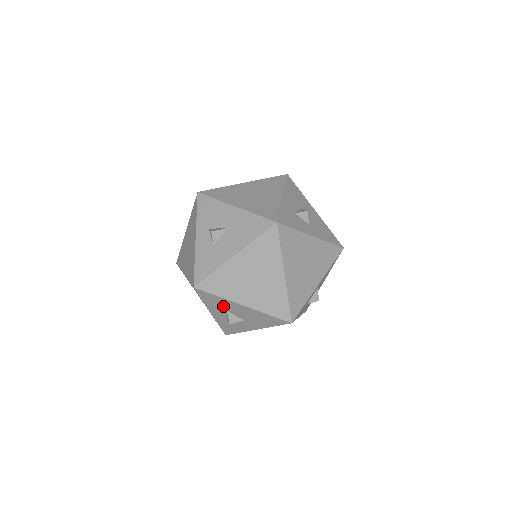
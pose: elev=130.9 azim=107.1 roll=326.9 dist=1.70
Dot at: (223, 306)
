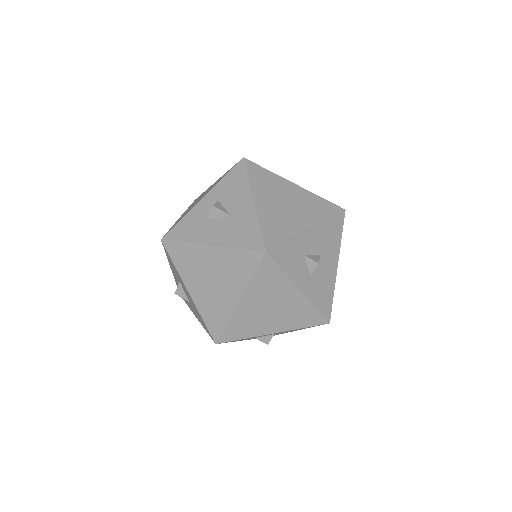
Dot at: occluded
